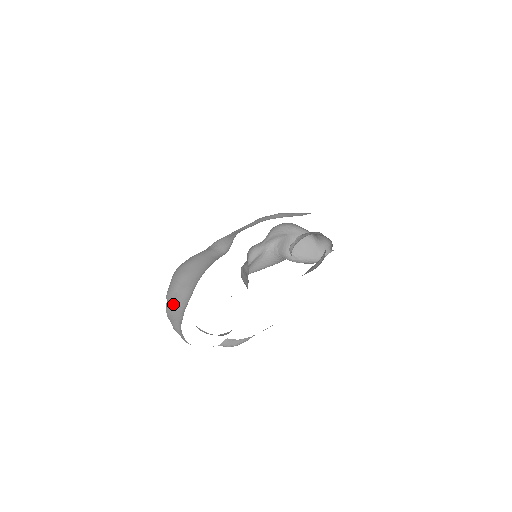
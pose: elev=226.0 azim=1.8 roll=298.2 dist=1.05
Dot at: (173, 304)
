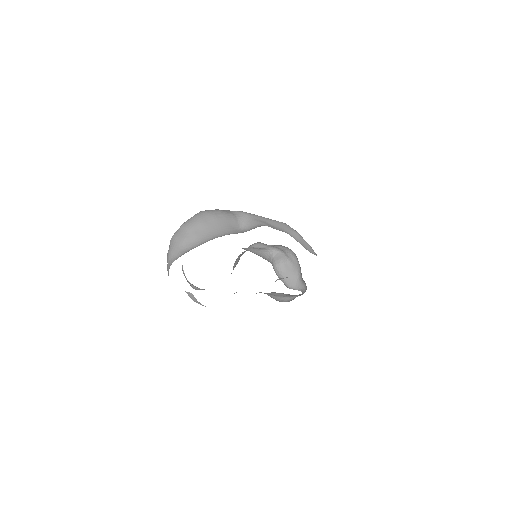
Dot at: (180, 239)
